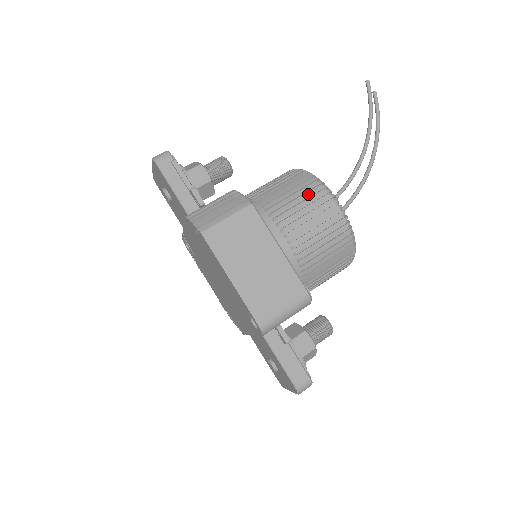
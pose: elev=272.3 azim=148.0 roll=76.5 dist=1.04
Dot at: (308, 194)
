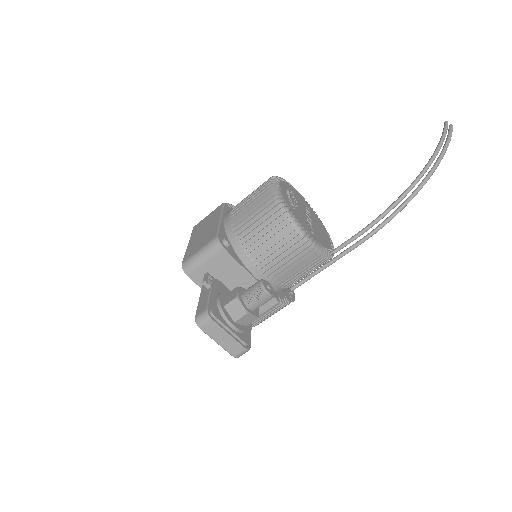
Dot at: occluded
